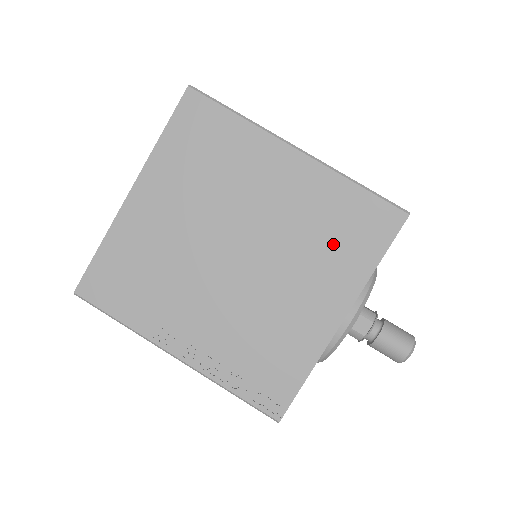
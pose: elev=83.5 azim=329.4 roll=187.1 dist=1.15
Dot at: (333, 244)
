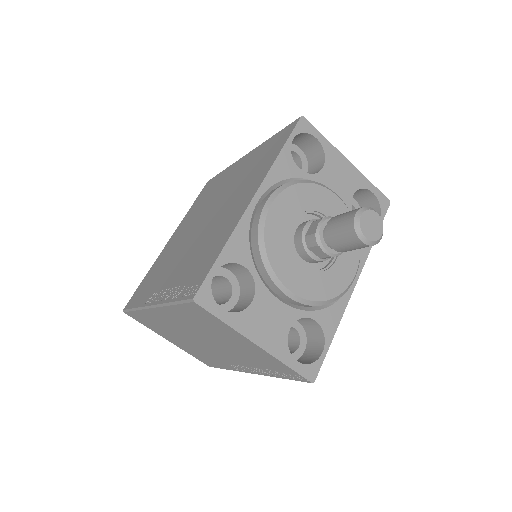
Dot at: (255, 169)
